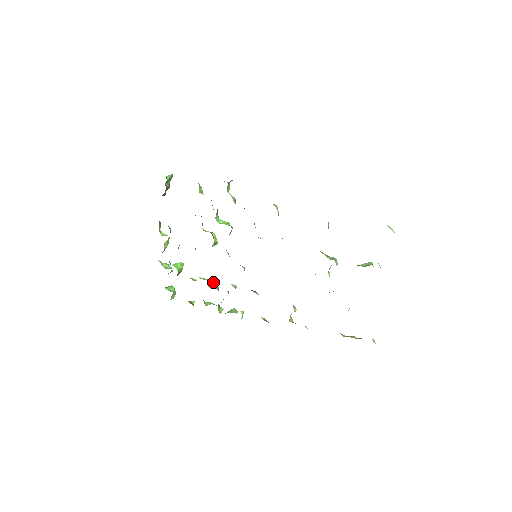
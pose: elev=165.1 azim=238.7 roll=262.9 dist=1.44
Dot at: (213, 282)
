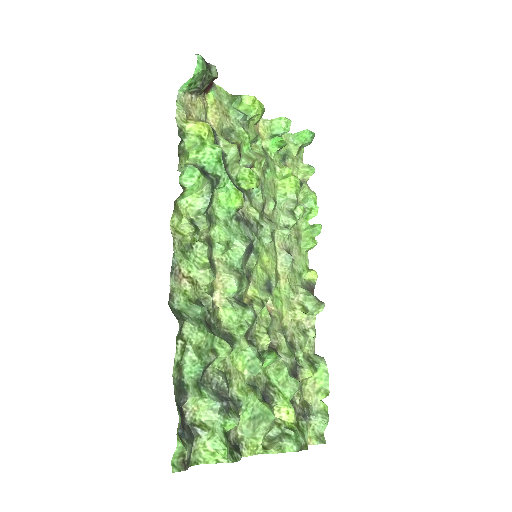
Dot at: (288, 198)
